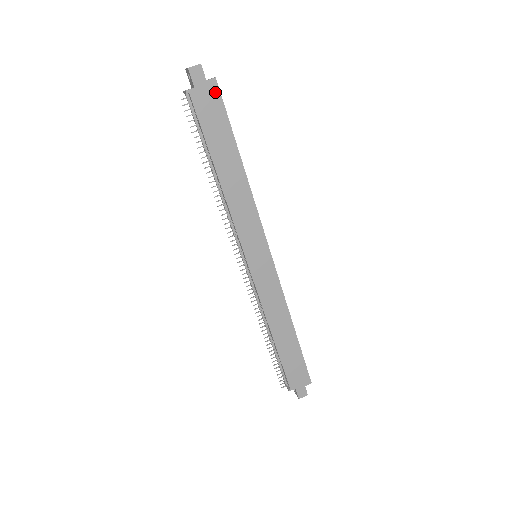
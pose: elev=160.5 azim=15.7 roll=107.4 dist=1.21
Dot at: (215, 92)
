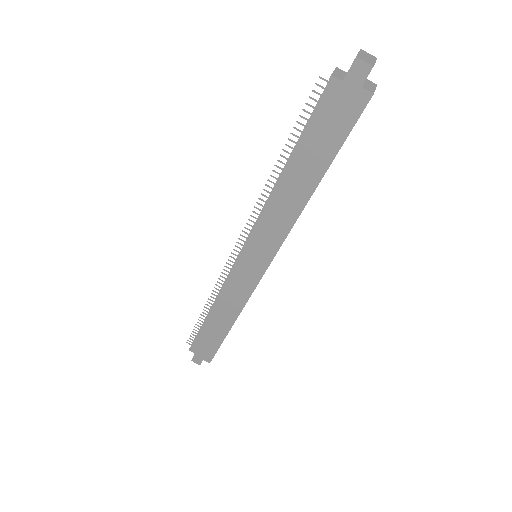
Dot at: (358, 106)
